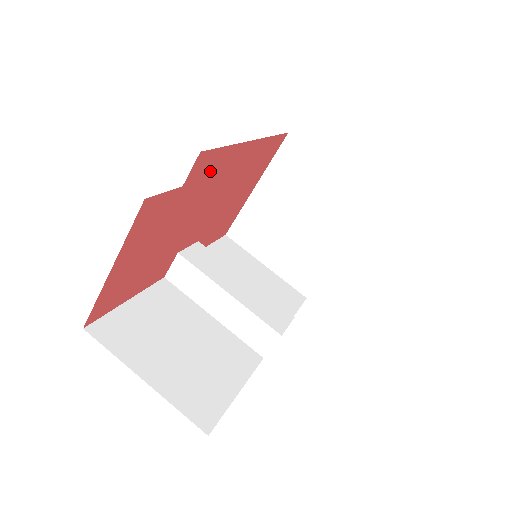
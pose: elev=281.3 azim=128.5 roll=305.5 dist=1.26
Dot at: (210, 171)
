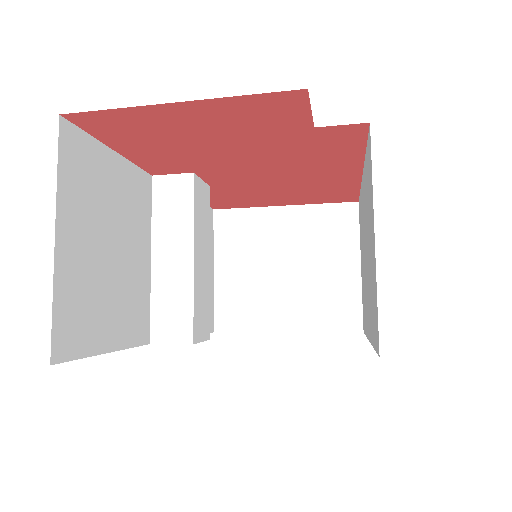
Dot at: (329, 148)
